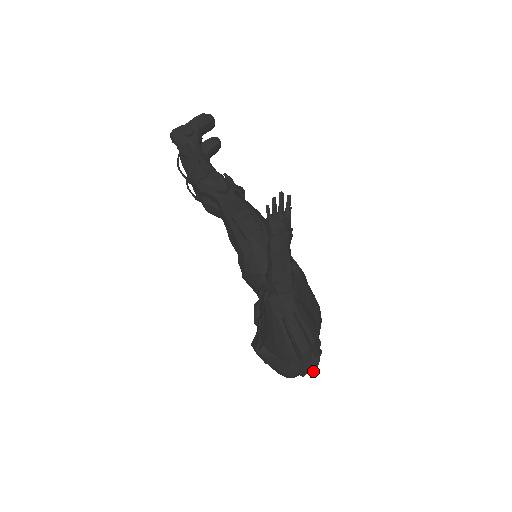
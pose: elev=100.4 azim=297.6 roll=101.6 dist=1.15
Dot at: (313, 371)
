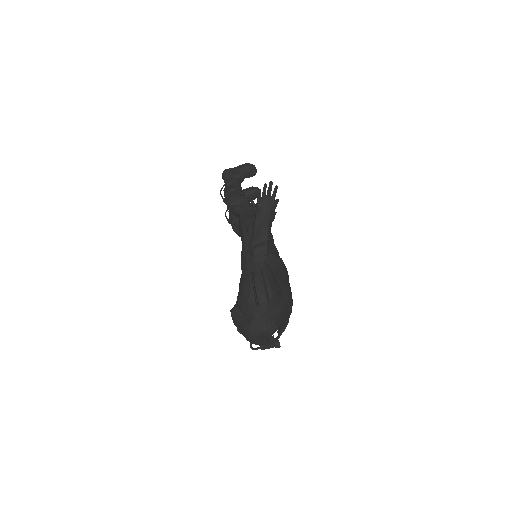
Dot at: (270, 335)
